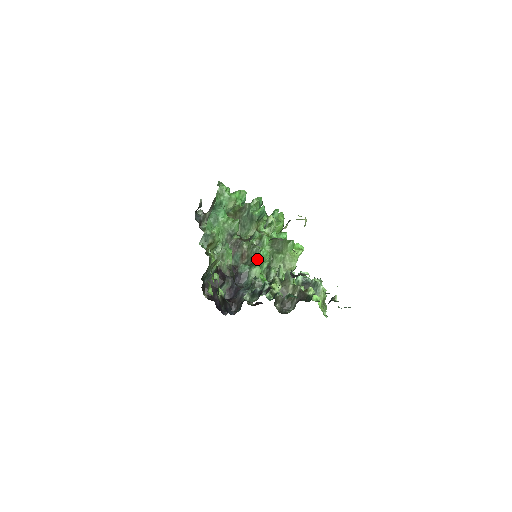
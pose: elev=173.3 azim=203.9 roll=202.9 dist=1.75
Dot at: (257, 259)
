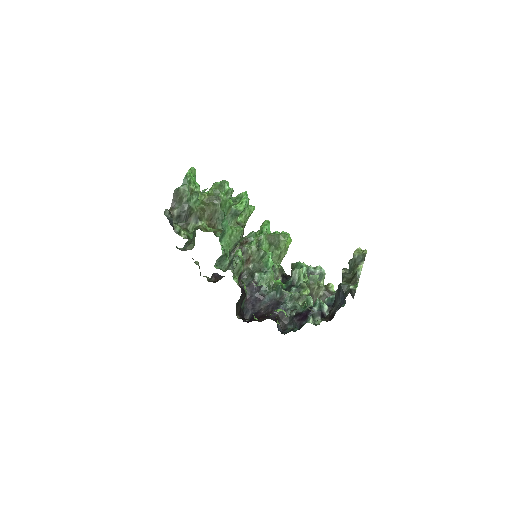
Dot at: (270, 265)
